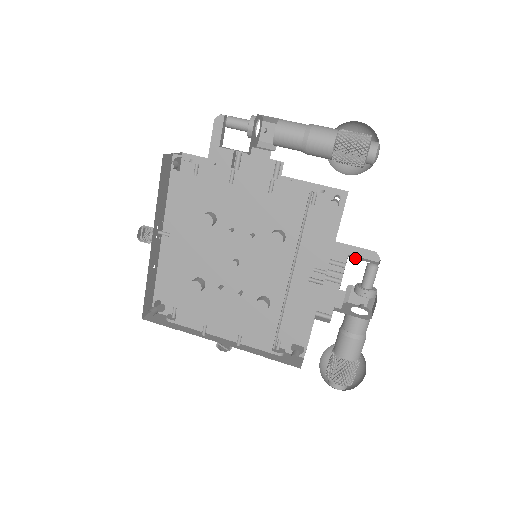
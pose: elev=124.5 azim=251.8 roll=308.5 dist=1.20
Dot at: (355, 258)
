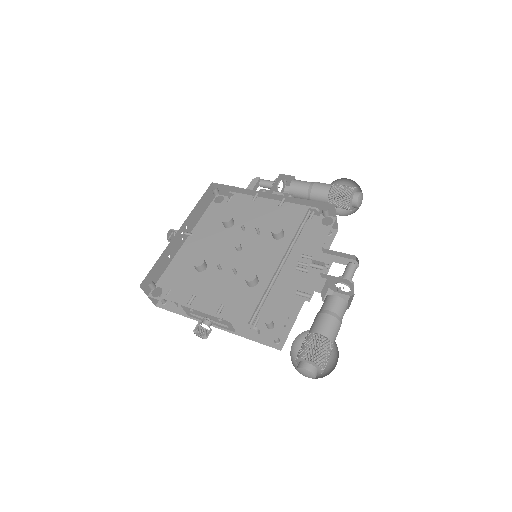
Dot at: occluded
